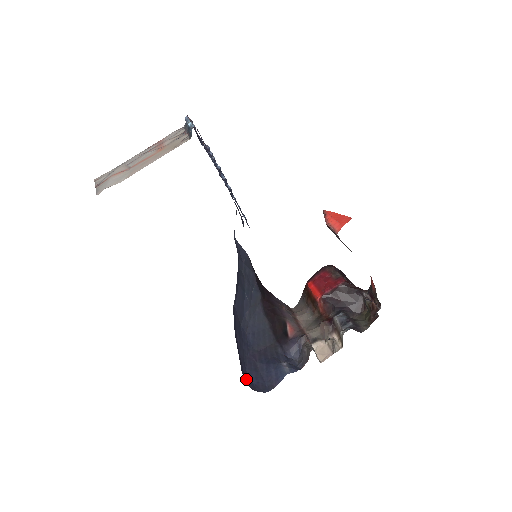
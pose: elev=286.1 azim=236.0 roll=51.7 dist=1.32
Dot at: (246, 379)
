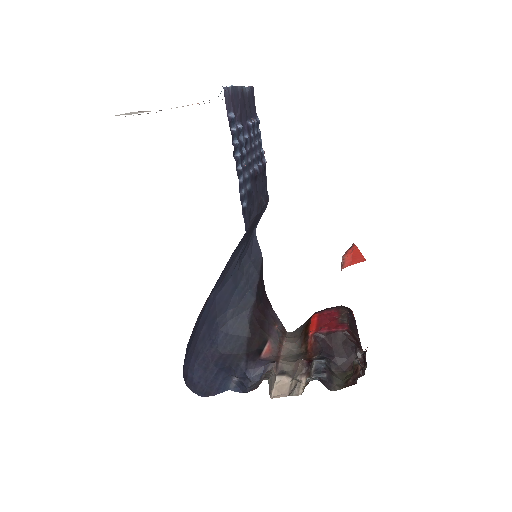
Dot at: (188, 372)
